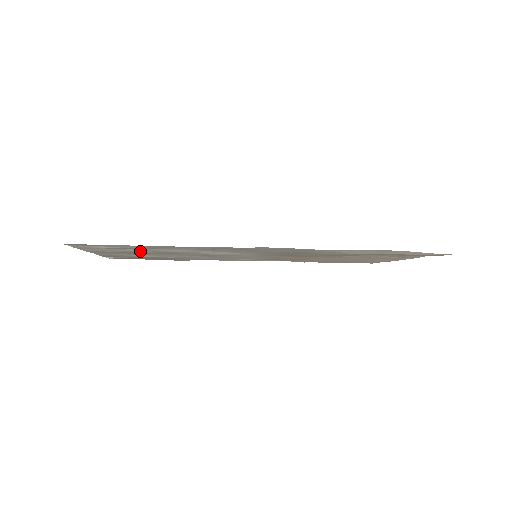
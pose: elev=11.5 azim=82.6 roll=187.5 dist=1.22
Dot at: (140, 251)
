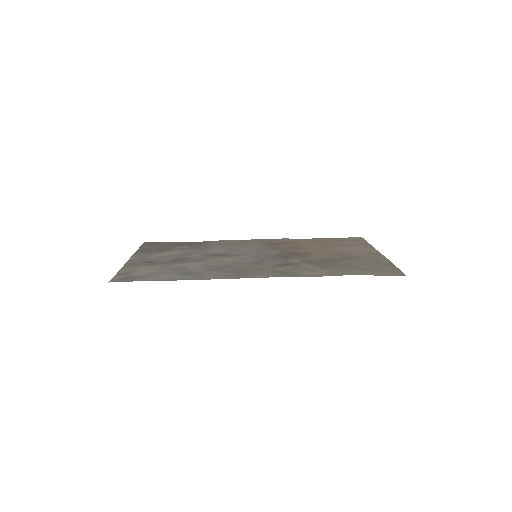
Dot at: (165, 263)
